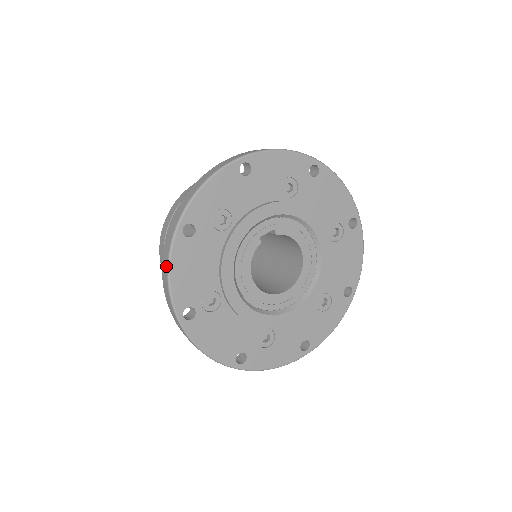
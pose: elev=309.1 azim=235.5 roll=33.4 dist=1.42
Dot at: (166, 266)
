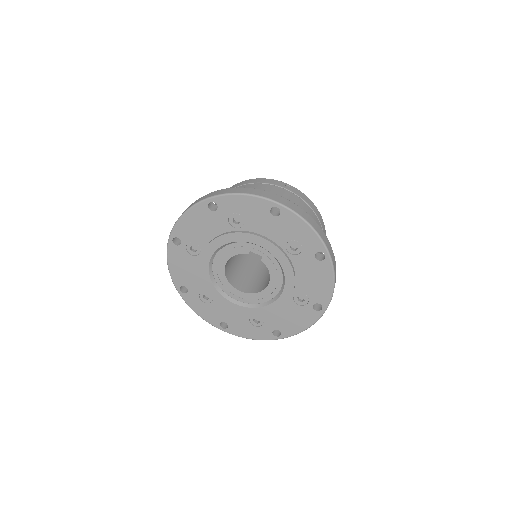
Dot at: (187, 209)
